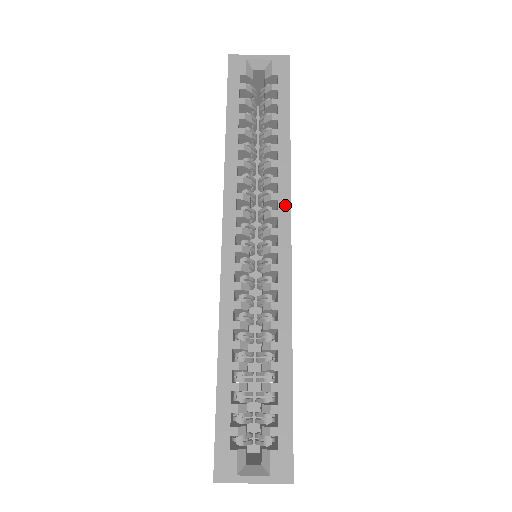
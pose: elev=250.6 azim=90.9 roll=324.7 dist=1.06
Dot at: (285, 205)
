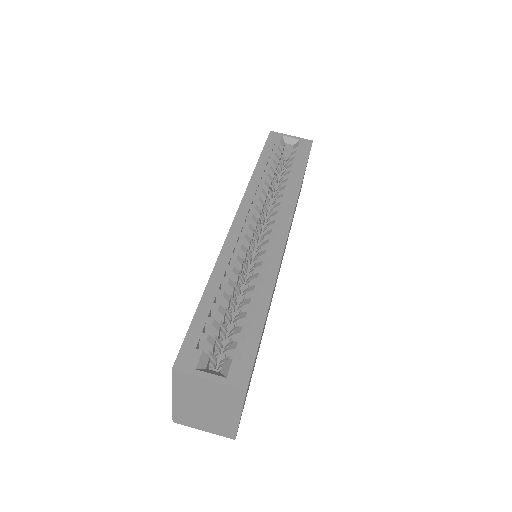
Dot at: (290, 210)
